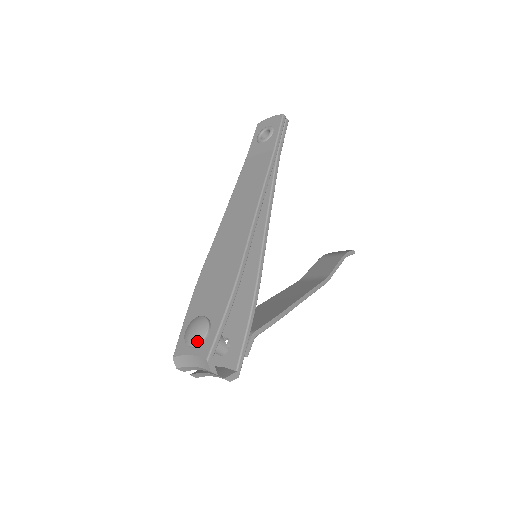
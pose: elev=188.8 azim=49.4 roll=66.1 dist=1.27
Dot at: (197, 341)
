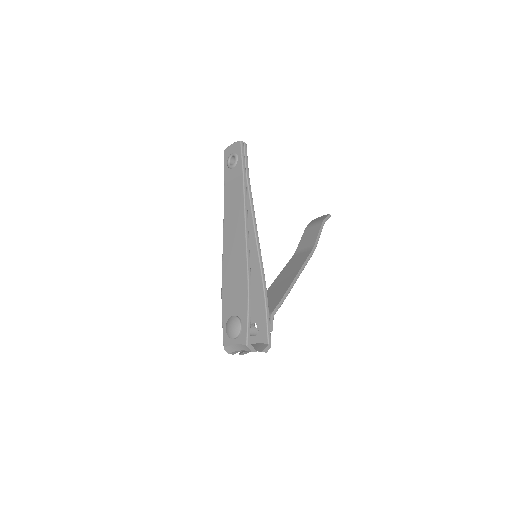
Dot at: (236, 334)
